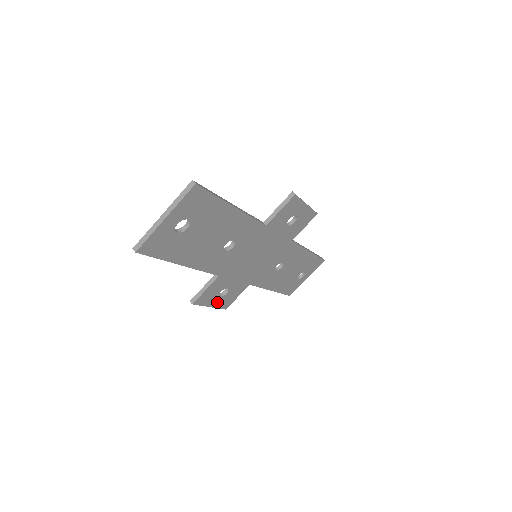
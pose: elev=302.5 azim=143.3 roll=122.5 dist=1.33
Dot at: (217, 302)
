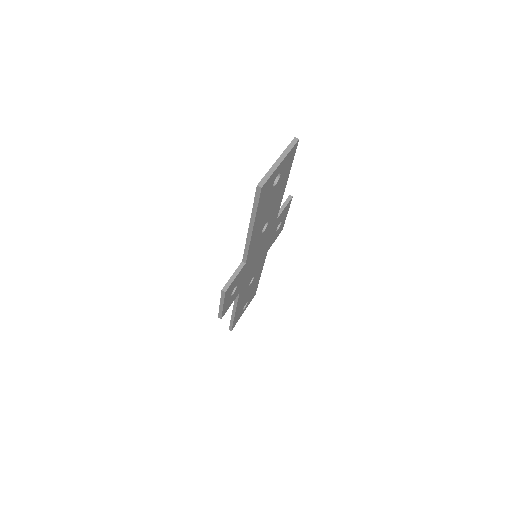
Dot at: (226, 303)
